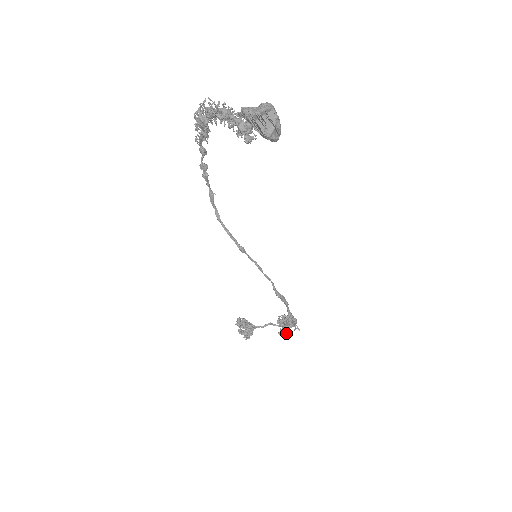
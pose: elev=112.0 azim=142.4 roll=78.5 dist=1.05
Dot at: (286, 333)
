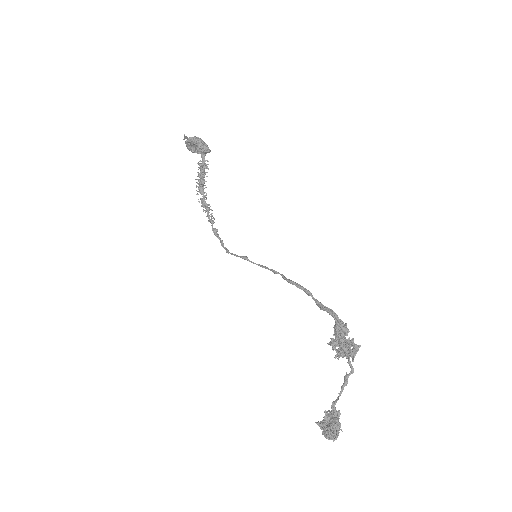
Dot at: (344, 351)
